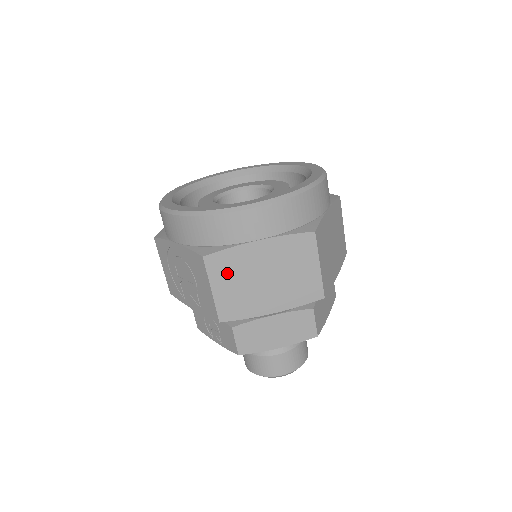
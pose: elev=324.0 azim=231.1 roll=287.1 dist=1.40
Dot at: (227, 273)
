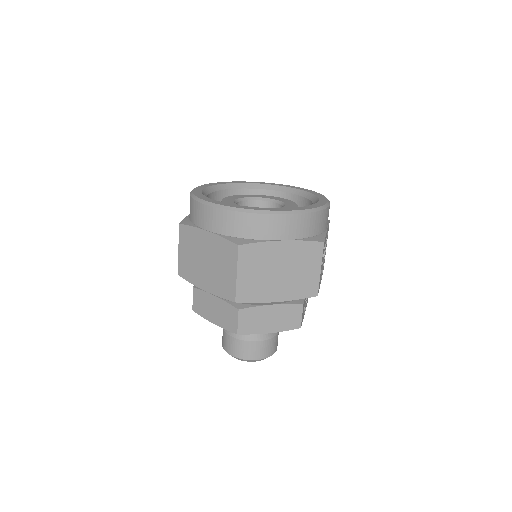
Dot at: (188, 243)
